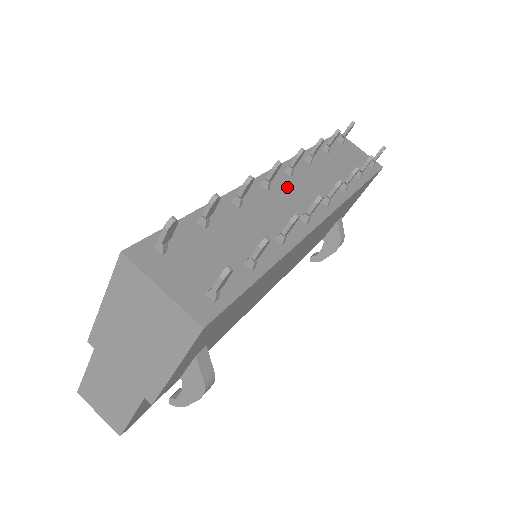
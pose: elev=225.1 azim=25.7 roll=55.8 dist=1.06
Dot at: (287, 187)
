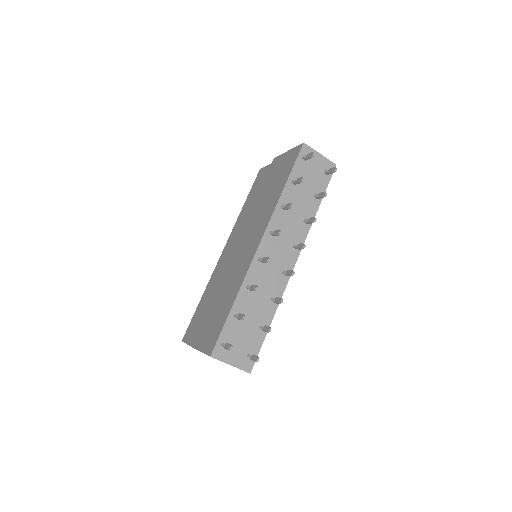
Dot at: (273, 249)
